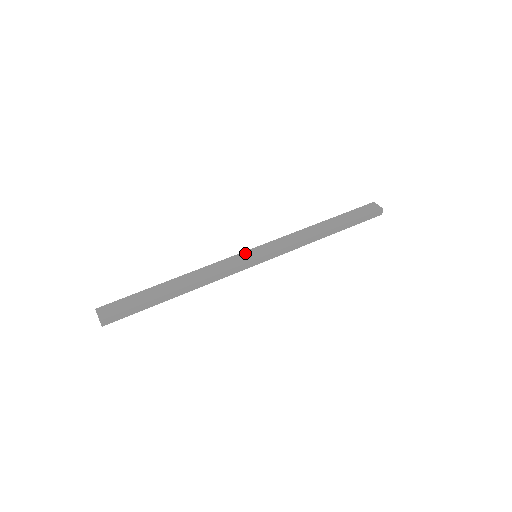
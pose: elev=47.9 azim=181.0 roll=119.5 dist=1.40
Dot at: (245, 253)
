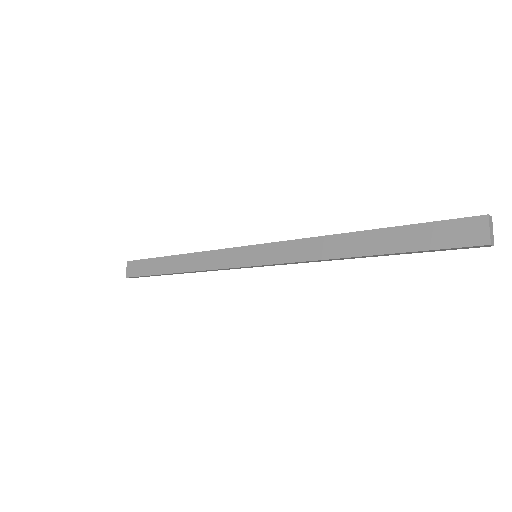
Dot at: (242, 250)
